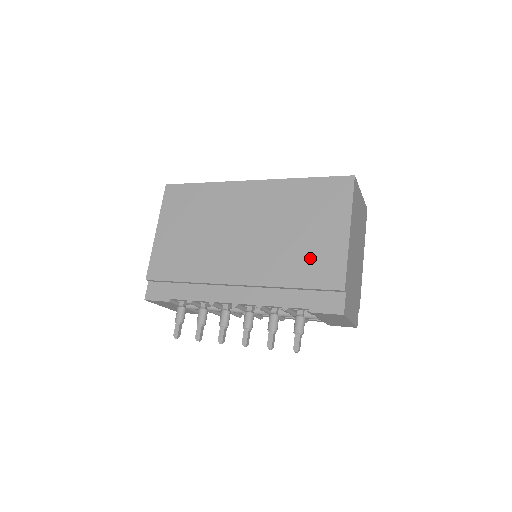
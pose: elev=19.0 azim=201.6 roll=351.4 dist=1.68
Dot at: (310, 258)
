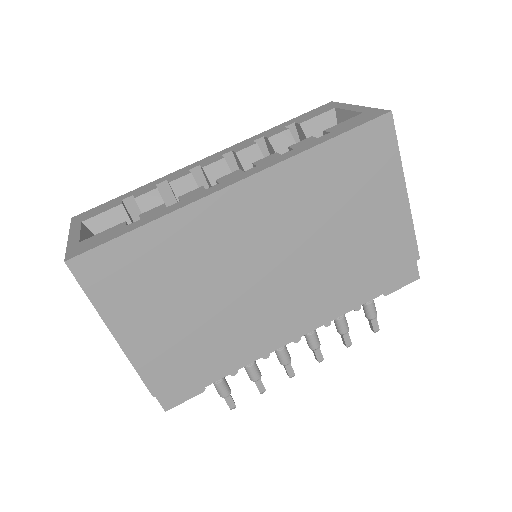
Dot at: (372, 247)
